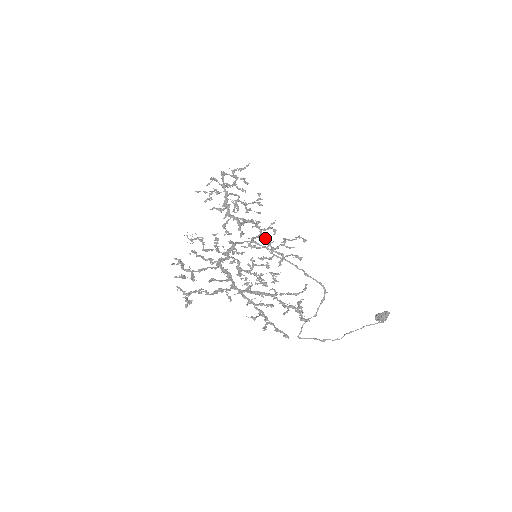
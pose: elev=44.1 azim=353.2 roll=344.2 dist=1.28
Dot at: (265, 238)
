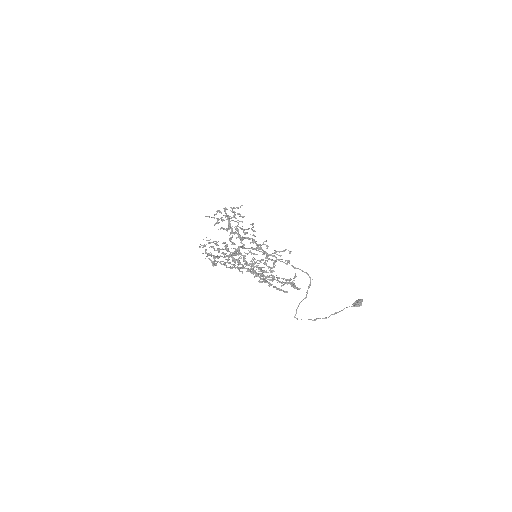
Dot at: (261, 249)
